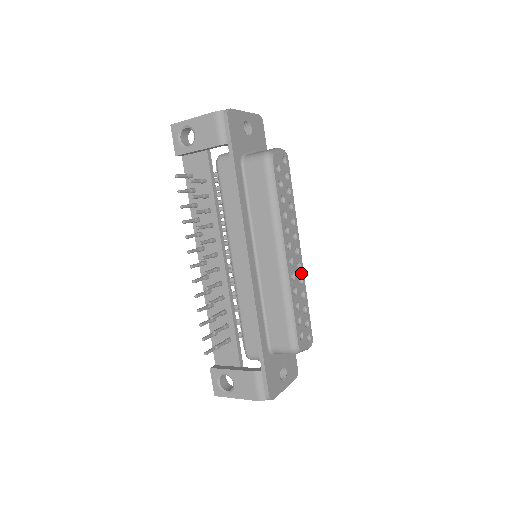
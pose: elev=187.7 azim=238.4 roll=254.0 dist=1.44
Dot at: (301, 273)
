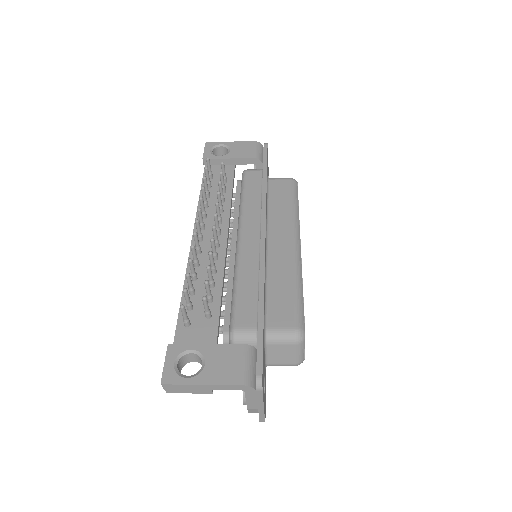
Dot at: occluded
